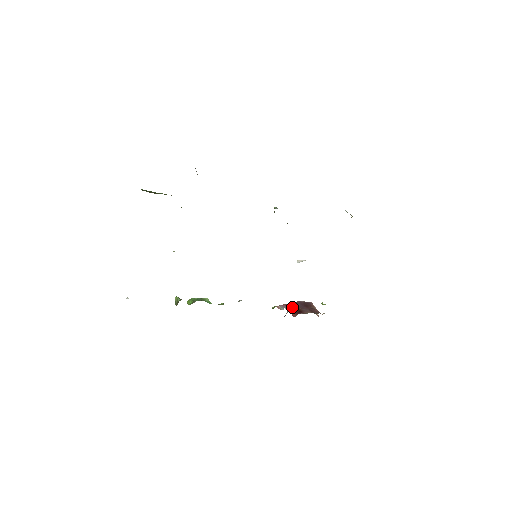
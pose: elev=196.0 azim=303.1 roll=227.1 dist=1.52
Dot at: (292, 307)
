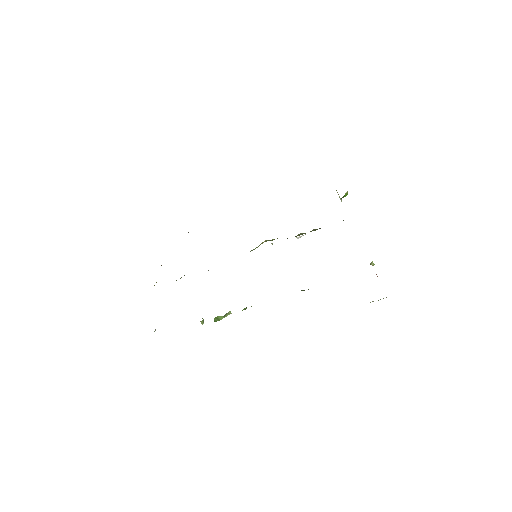
Dot at: occluded
